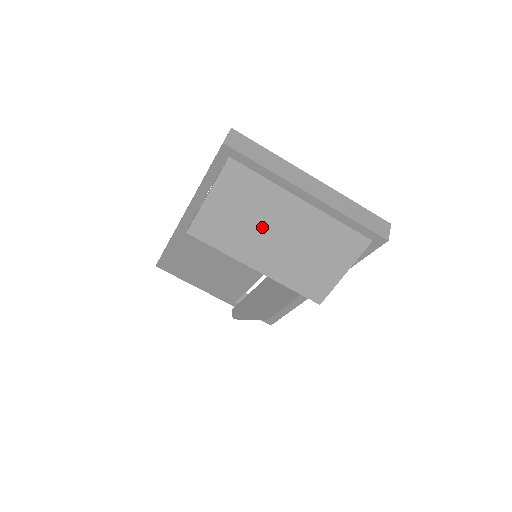
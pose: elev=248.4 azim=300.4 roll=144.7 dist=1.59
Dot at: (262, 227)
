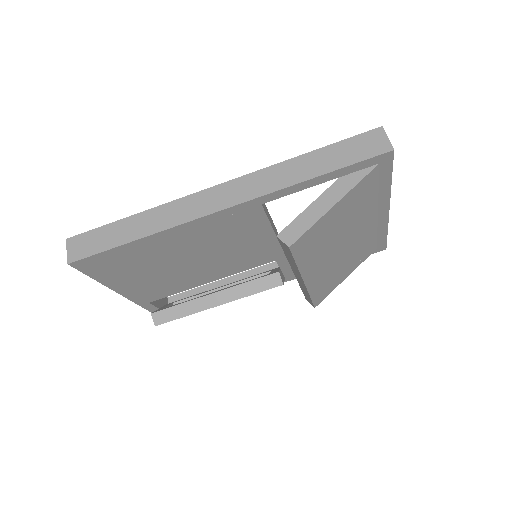
Dot at: (340, 239)
